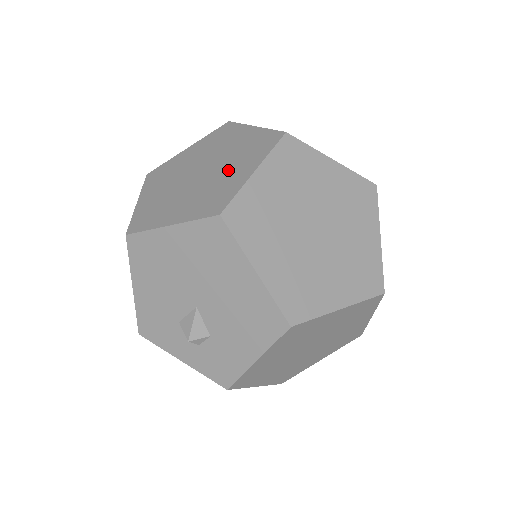
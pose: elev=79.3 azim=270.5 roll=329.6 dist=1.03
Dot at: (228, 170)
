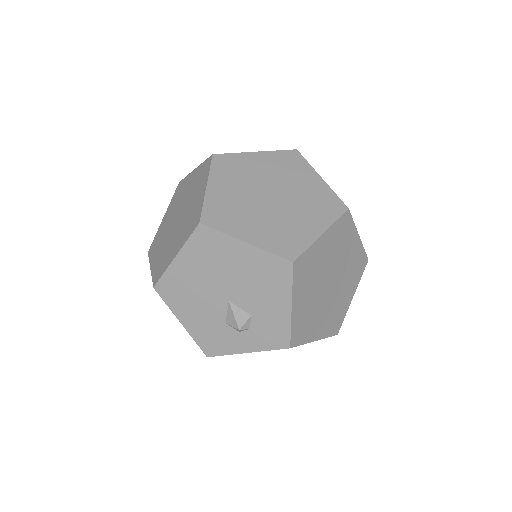
Dot at: (192, 201)
